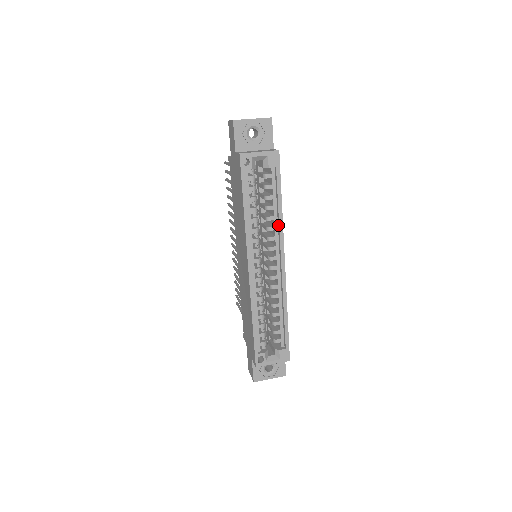
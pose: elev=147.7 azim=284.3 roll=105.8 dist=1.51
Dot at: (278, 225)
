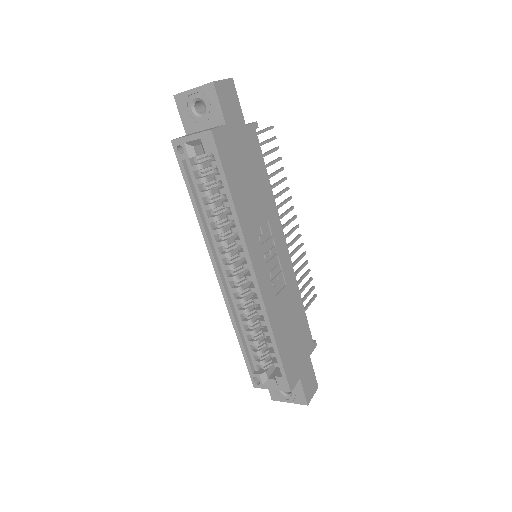
Dot at: (238, 226)
